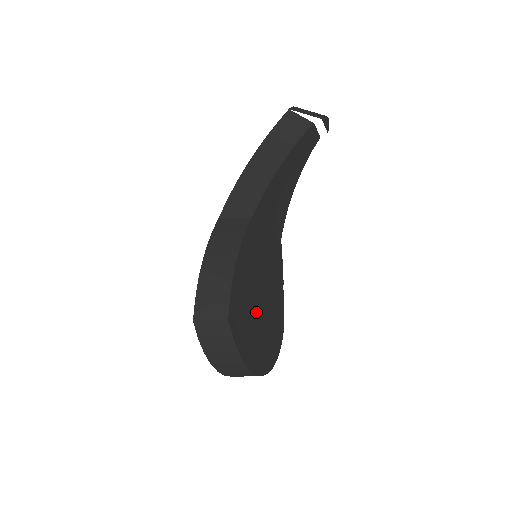
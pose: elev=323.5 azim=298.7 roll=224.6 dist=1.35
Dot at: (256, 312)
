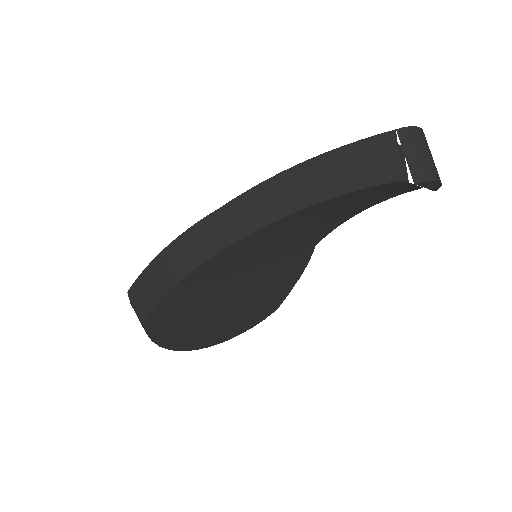
Dot at: (214, 307)
